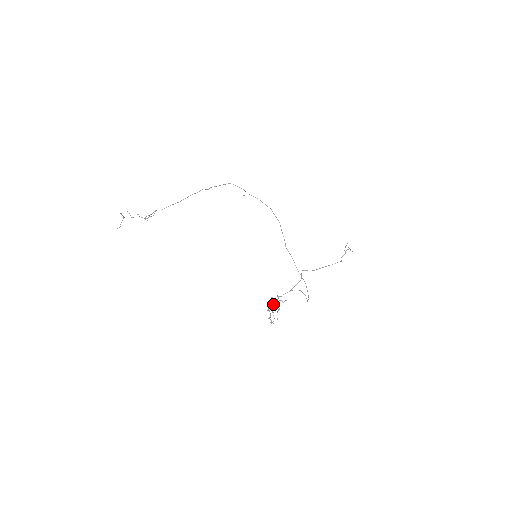
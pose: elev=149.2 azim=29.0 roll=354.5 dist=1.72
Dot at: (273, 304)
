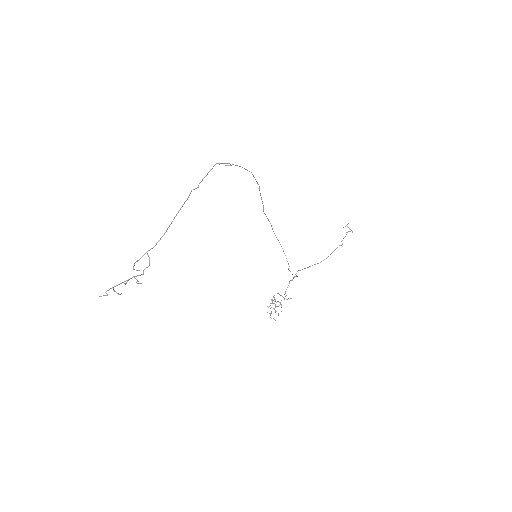
Dot at: (273, 300)
